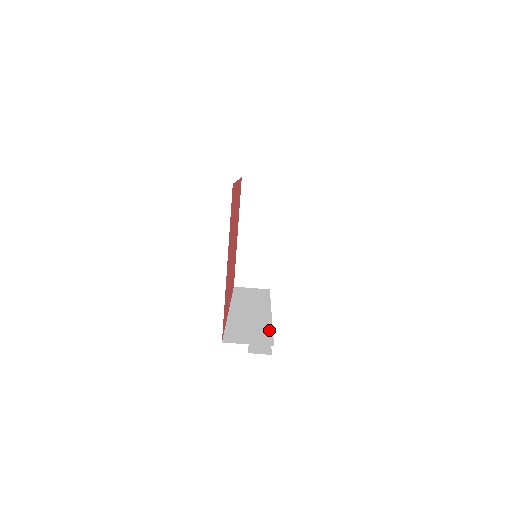
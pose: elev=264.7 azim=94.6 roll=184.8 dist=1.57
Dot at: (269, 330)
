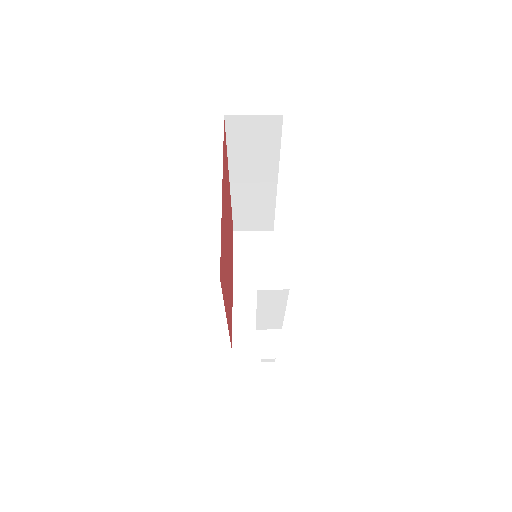
Dot at: (282, 298)
